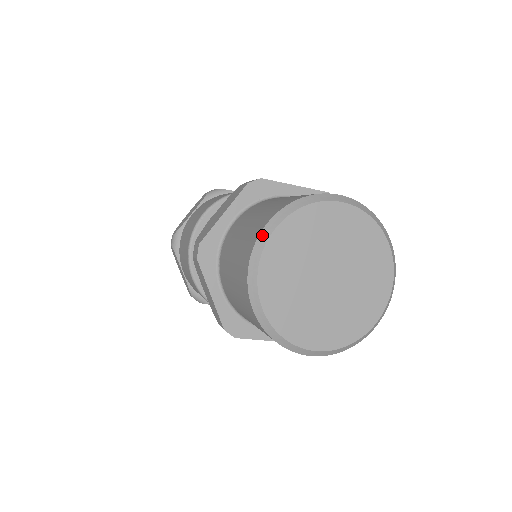
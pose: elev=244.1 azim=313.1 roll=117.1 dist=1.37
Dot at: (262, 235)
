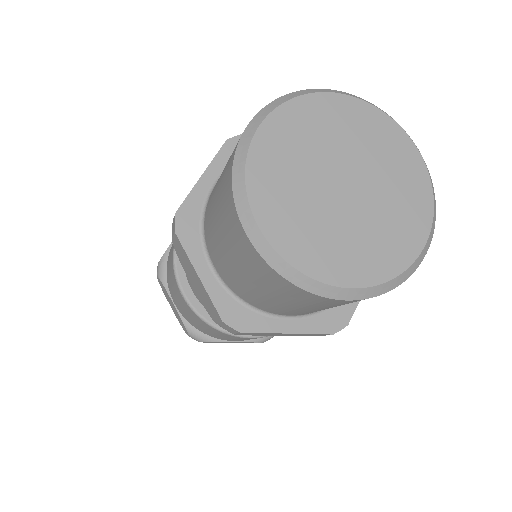
Dot at: (324, 89)
